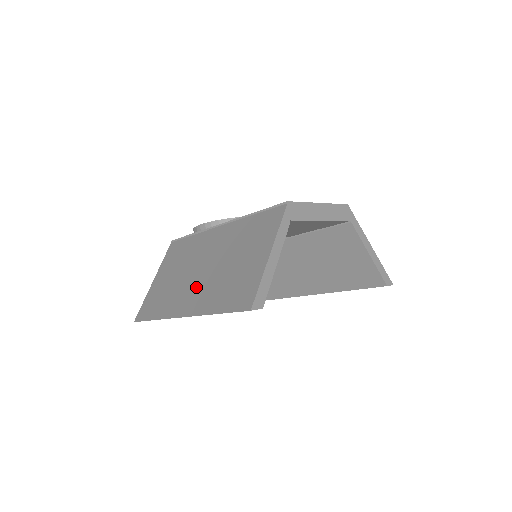
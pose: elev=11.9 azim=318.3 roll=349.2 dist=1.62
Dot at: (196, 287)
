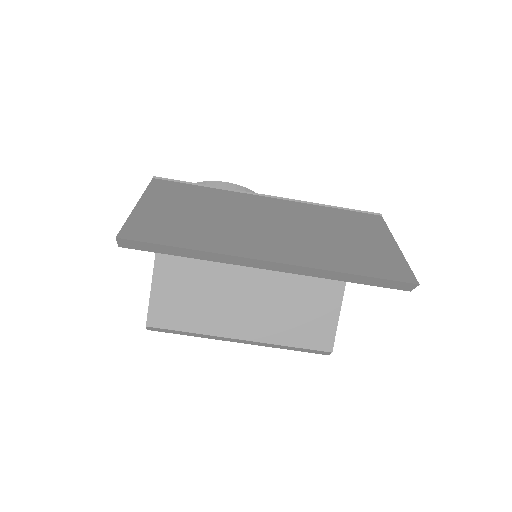
Dot at: (275, 238)
